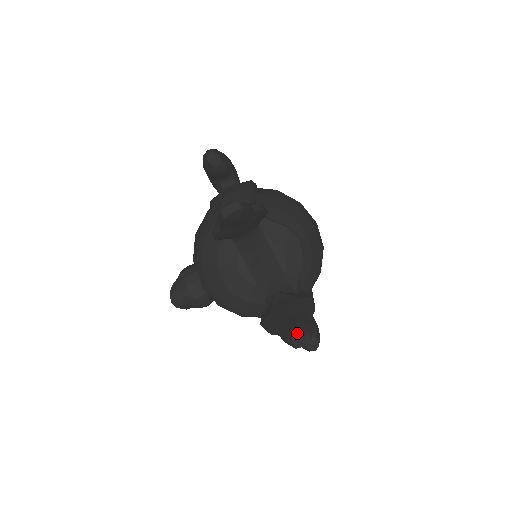
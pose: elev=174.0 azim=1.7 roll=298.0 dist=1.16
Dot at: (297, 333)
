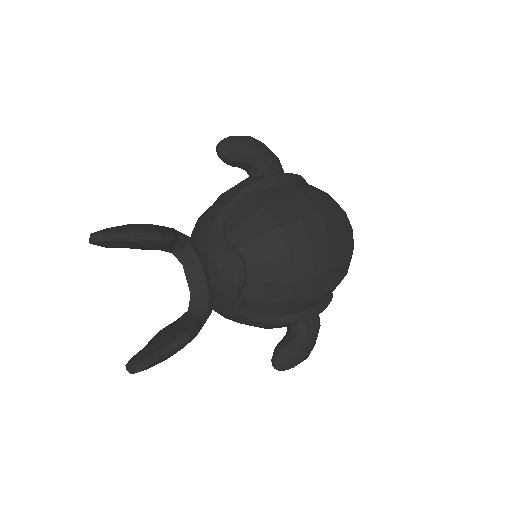
Dot at: (132, 360)
